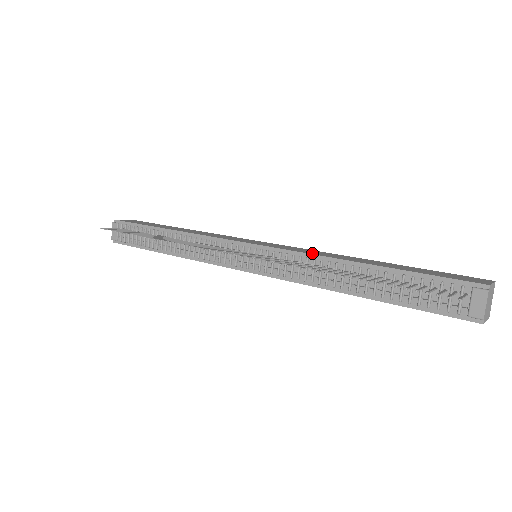
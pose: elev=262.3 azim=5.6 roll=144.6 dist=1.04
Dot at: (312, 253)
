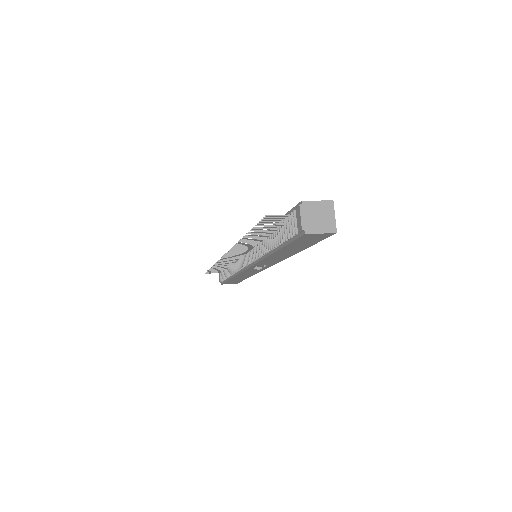
Dot at: occluded
